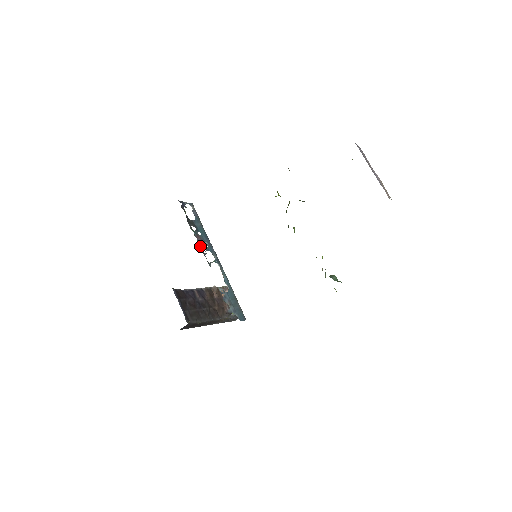
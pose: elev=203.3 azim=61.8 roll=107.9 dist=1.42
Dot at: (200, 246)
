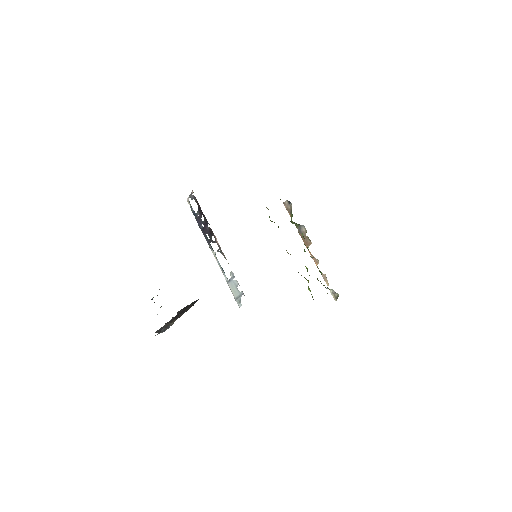
Dot at: (212, 234)
